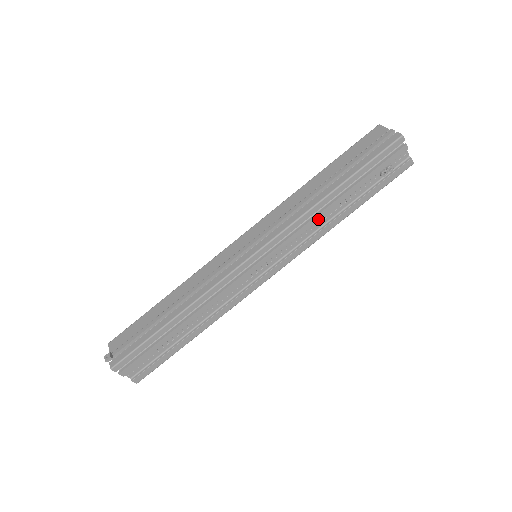
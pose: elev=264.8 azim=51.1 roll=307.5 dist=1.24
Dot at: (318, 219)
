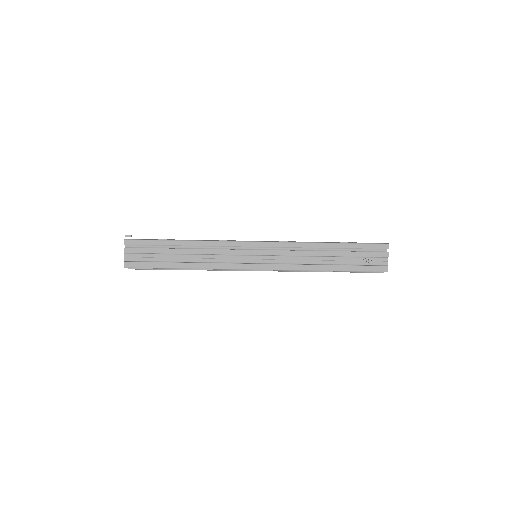
Dot at: (308, 254)
